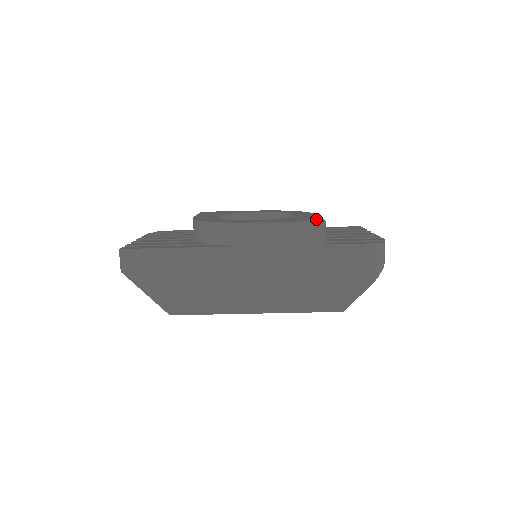
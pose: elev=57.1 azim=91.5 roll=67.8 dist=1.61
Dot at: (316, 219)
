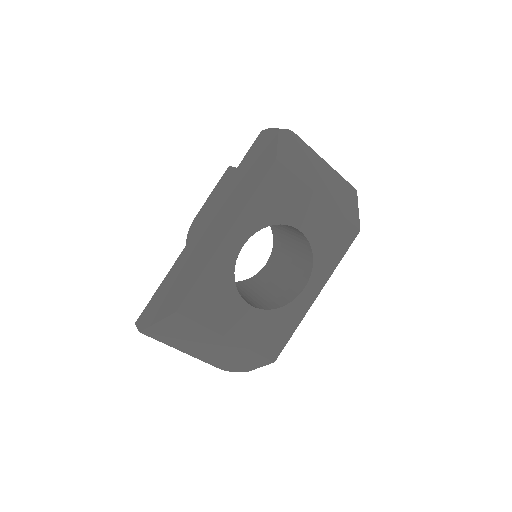
Dot at: occluded
